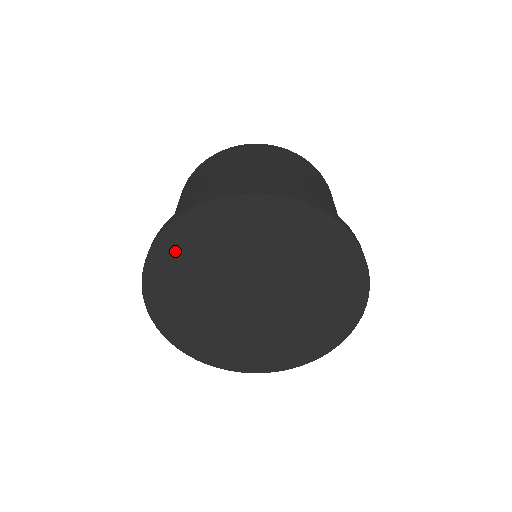
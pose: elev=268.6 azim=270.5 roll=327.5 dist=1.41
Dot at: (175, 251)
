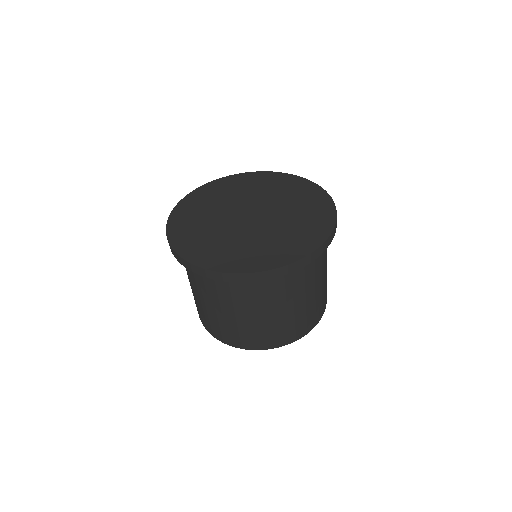
Dot at: (252, 179)
